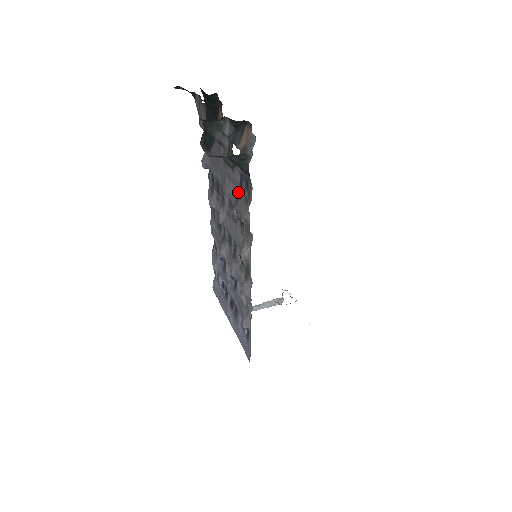
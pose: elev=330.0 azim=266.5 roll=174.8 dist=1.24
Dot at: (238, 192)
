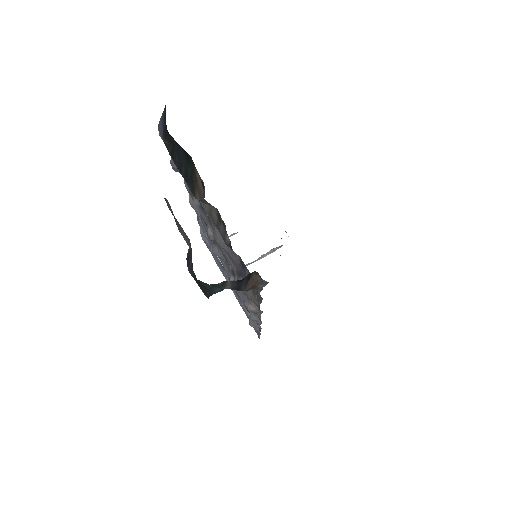
Dot at: (238, 266)
